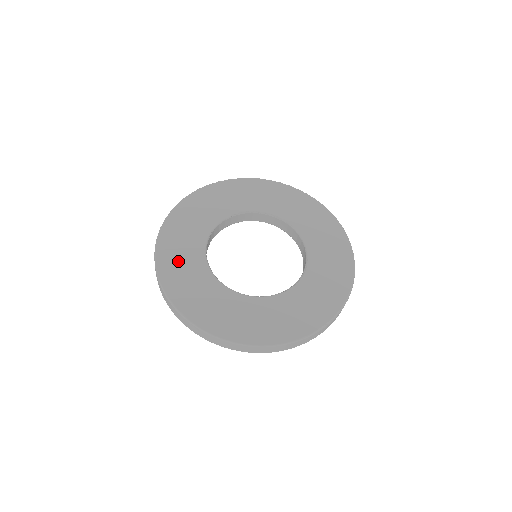
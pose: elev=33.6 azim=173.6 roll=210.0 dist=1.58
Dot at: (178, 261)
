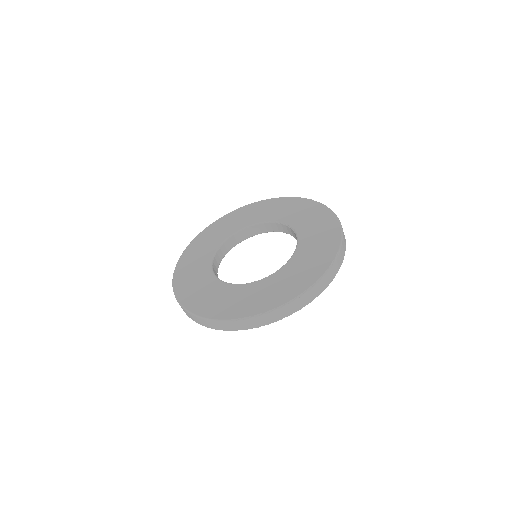
Dot at: (204, 242)
